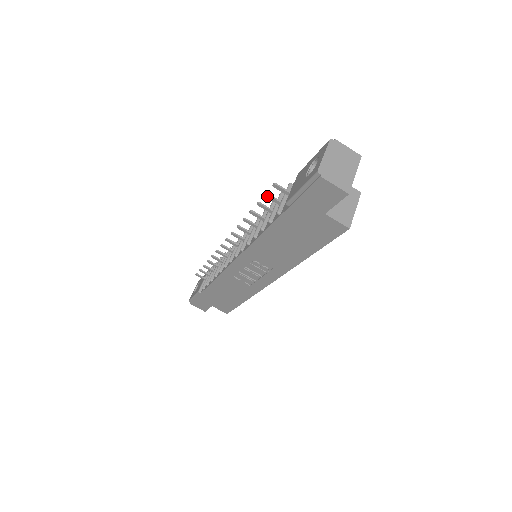
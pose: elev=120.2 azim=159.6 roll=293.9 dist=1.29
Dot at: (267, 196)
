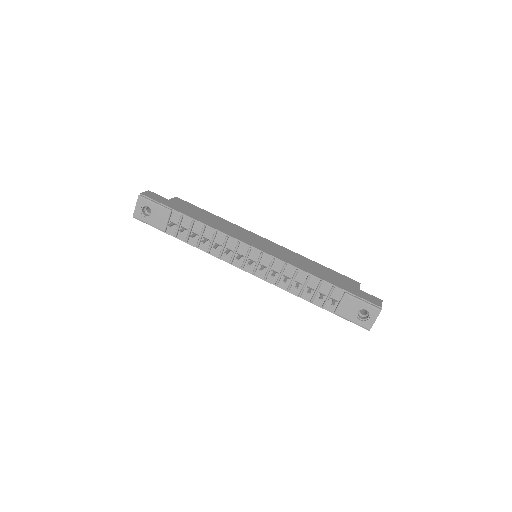
Dot at: (320, 299)
